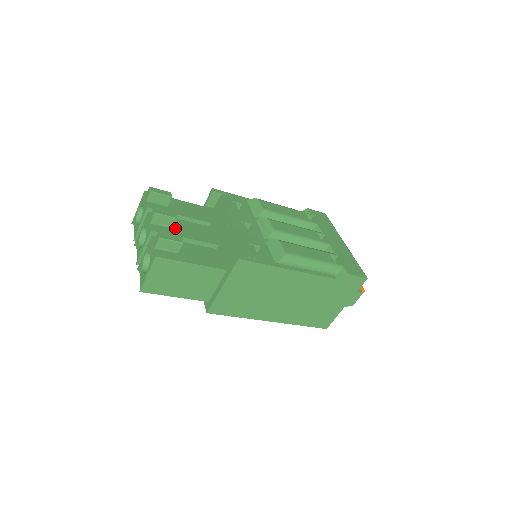
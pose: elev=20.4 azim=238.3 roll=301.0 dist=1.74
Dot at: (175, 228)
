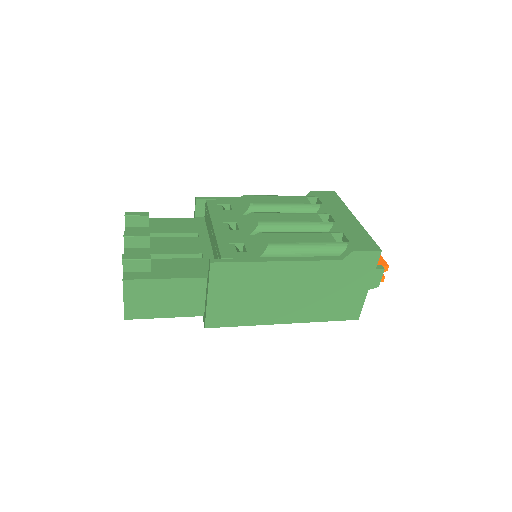
Dot at: (153, 247)
